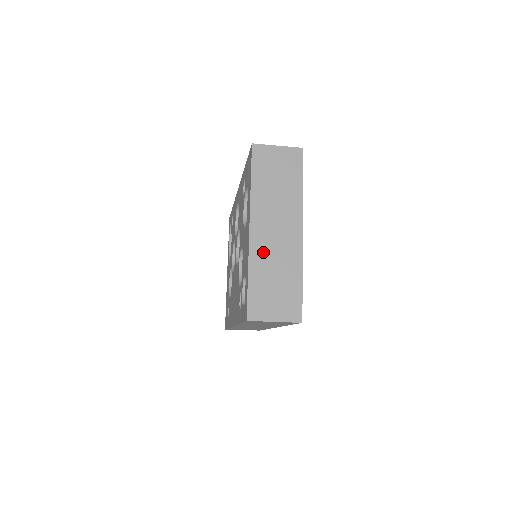
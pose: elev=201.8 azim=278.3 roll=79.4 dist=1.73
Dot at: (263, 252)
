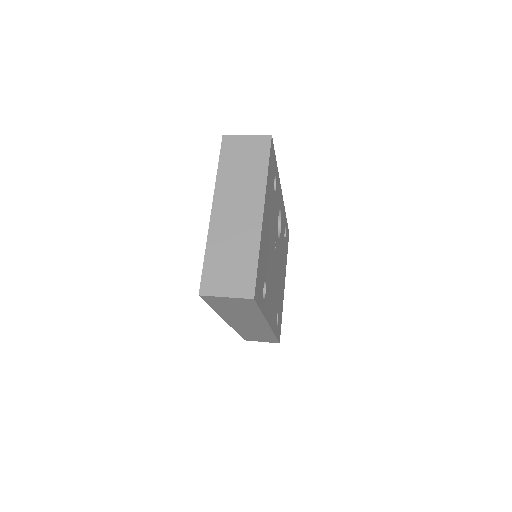
Dot at: (222, 231)
